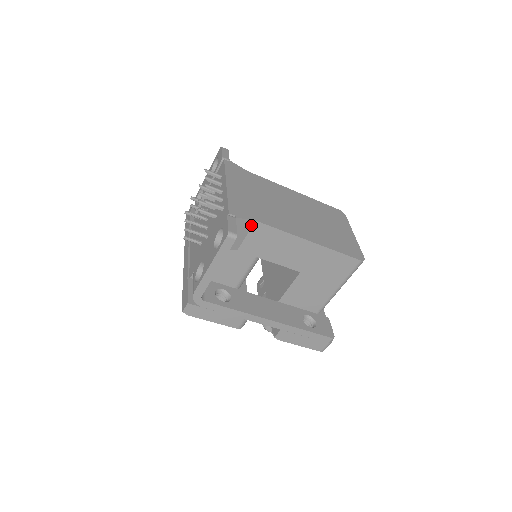
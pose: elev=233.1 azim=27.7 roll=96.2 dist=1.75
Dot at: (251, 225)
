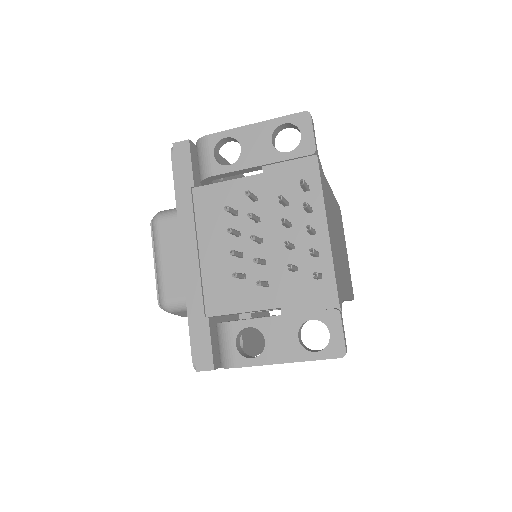
Dot at: occluded
